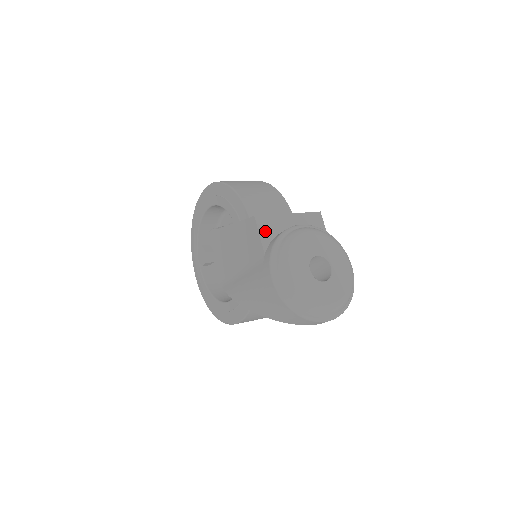
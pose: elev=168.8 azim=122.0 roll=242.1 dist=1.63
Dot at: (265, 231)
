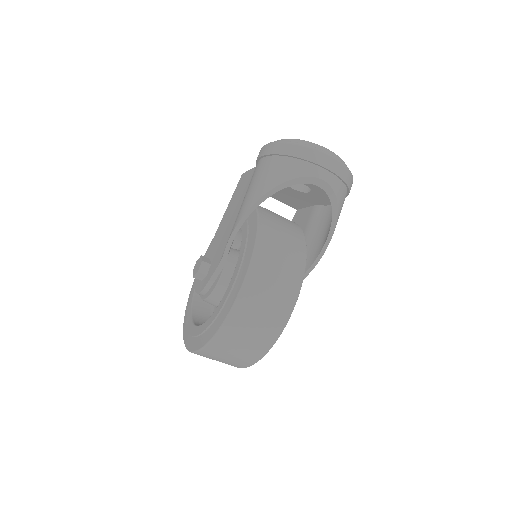
Dot at: occluded
